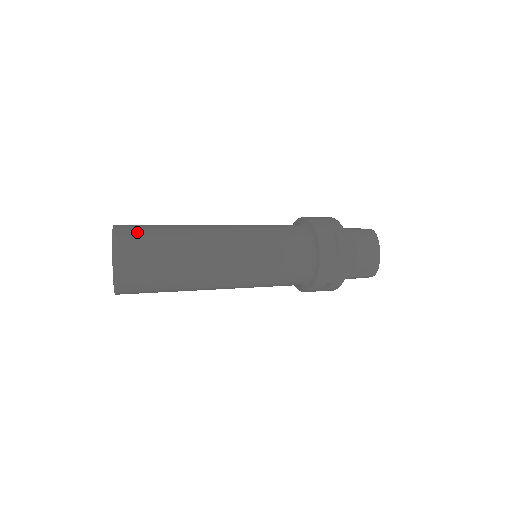
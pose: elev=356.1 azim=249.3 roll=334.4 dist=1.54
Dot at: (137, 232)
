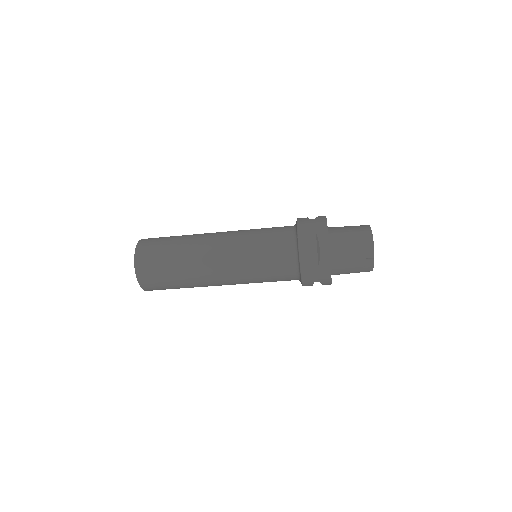
Dot at: occluded
